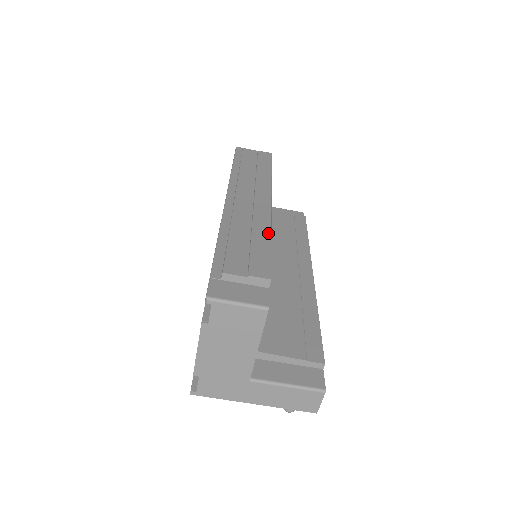
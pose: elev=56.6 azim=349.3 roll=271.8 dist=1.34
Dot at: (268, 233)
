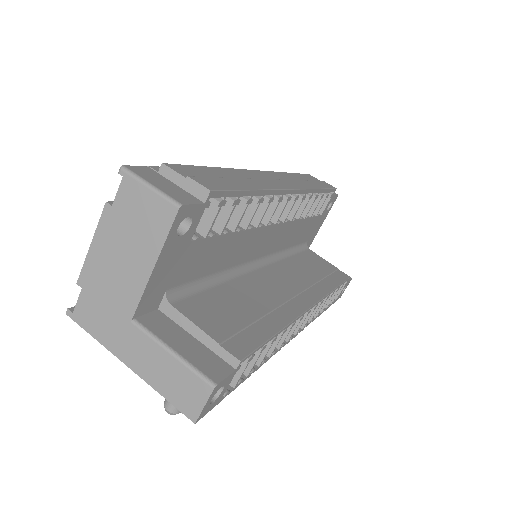
Dot at: (257, 187)
